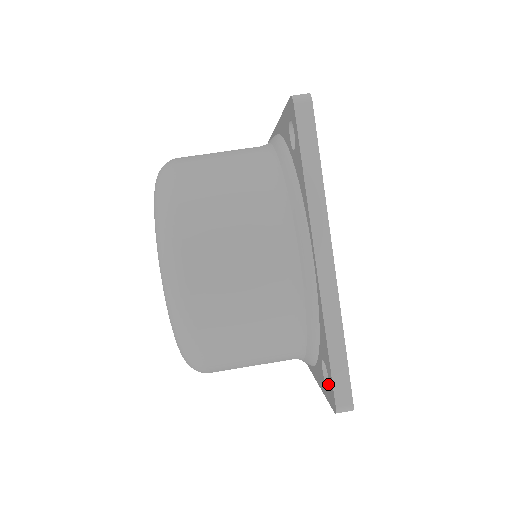
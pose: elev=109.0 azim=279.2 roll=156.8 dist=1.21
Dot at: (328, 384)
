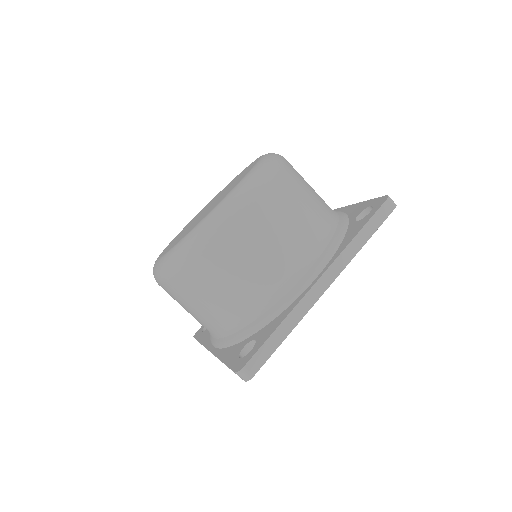
Dot at: occluded
